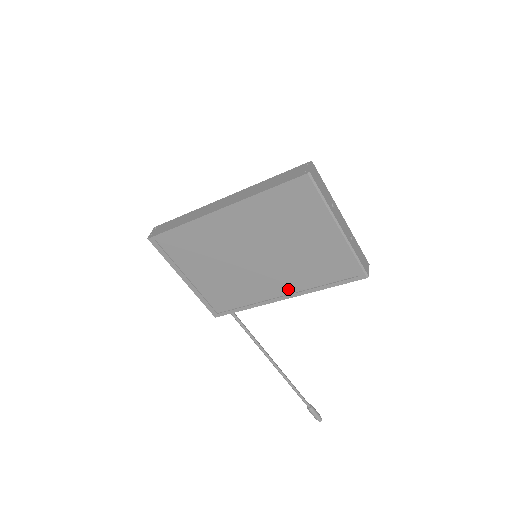
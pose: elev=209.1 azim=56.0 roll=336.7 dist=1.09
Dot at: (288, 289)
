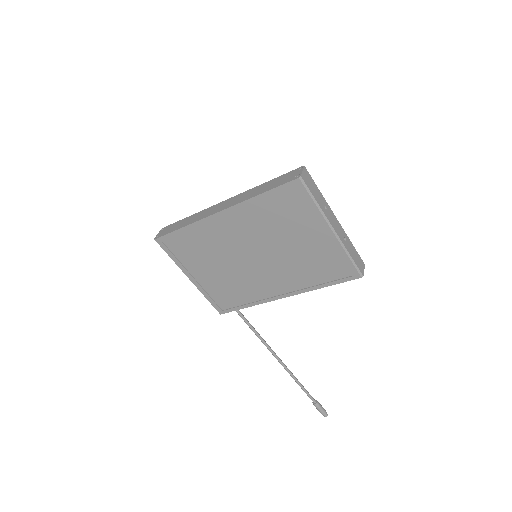
Dot at: (287, 288)
